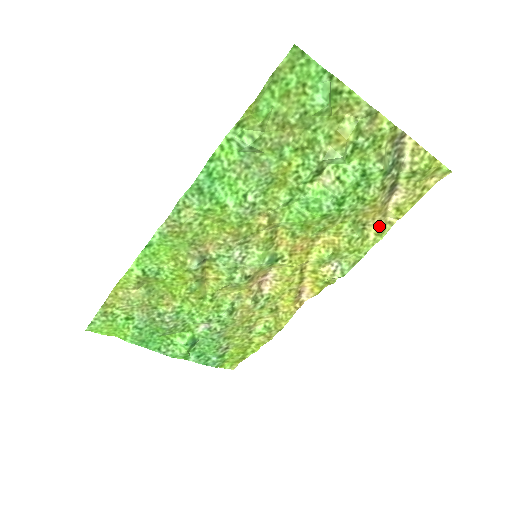
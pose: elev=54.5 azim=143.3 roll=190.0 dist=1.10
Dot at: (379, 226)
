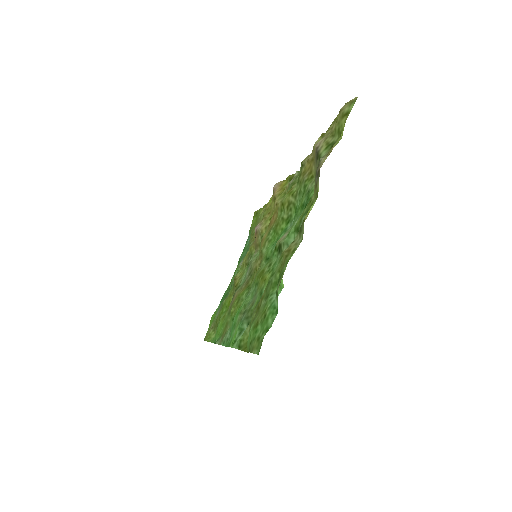
Dot at: (312, 152)
